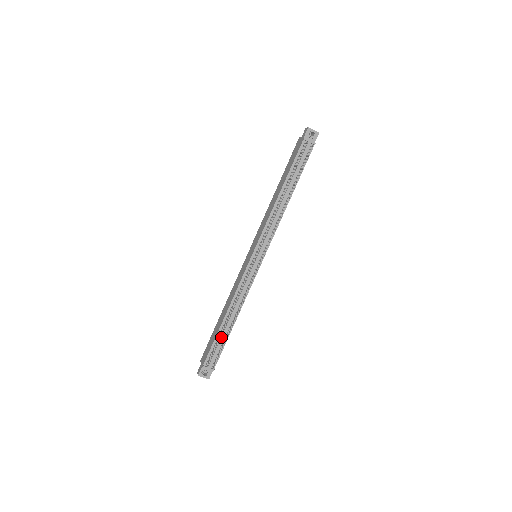
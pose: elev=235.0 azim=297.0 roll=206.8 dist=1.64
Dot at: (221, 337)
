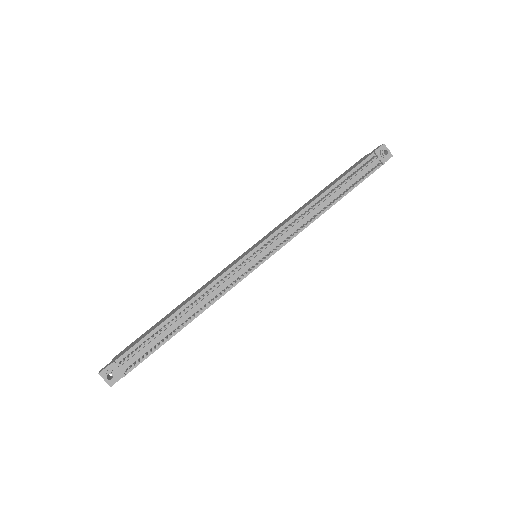
Dot at: (160, 334)
